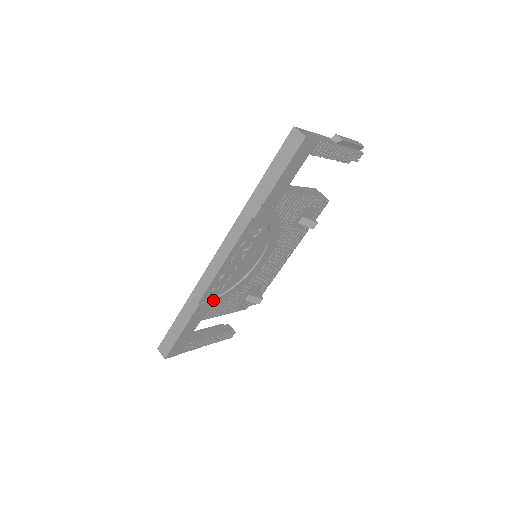
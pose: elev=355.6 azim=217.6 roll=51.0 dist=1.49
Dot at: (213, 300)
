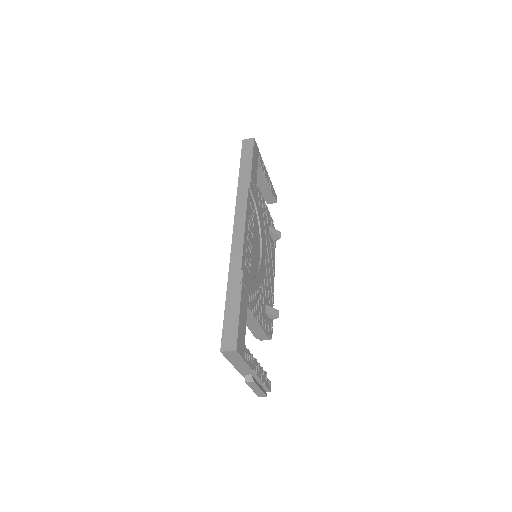
Dot at: (249, 277)
